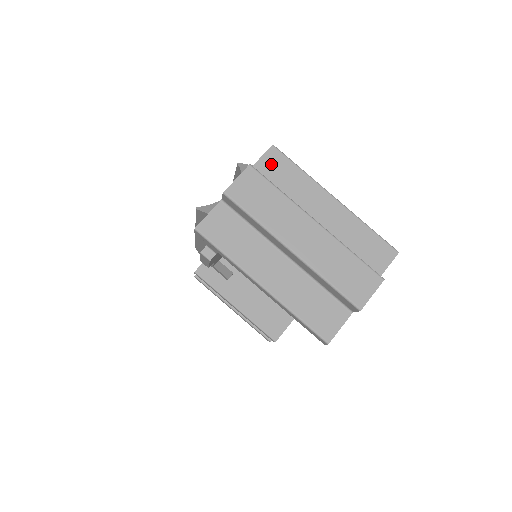
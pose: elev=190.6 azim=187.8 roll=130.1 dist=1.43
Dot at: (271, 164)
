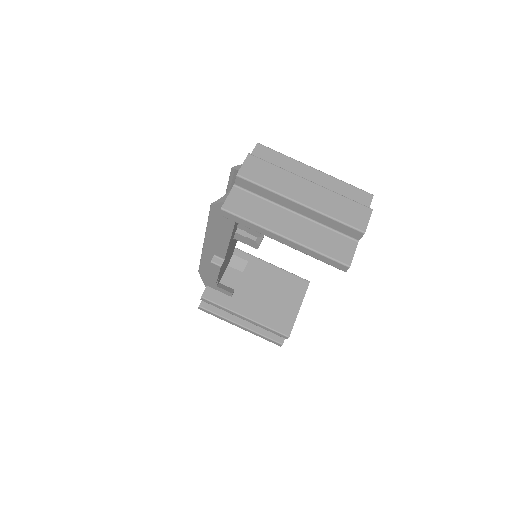
Dot at: (261, 155)
